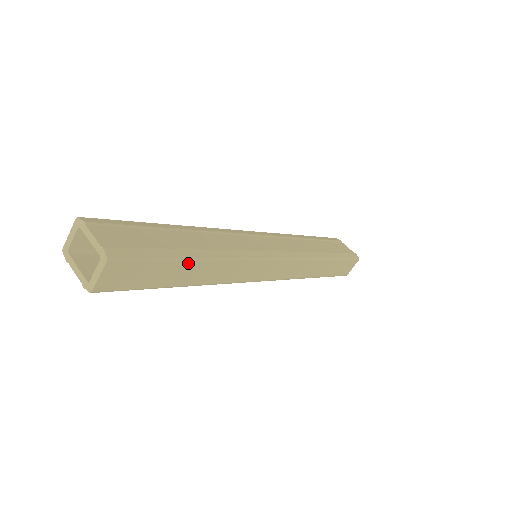
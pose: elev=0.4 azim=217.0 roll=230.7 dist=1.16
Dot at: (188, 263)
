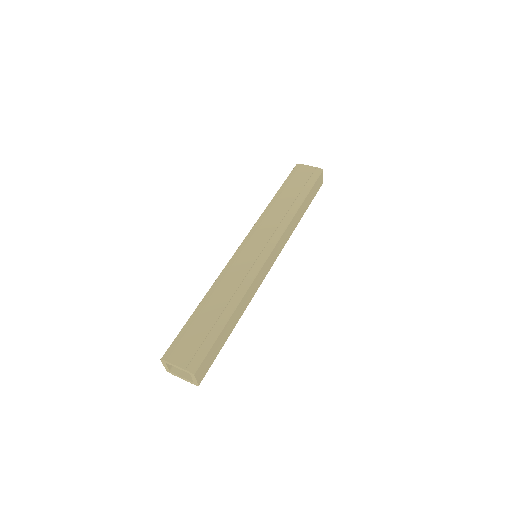
Dot at: (227, 324)
